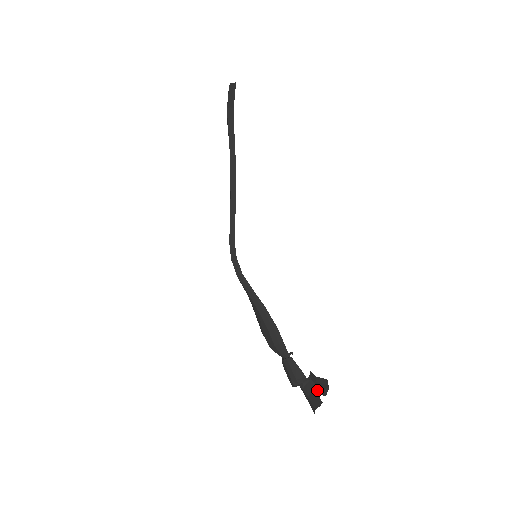
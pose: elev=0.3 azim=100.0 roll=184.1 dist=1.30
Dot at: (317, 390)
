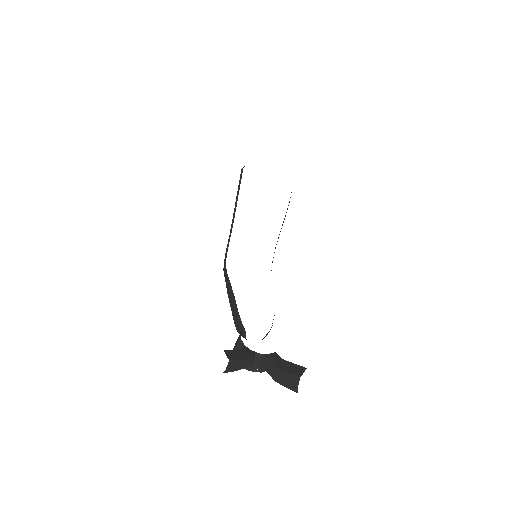
Dot at: (278, 376)
